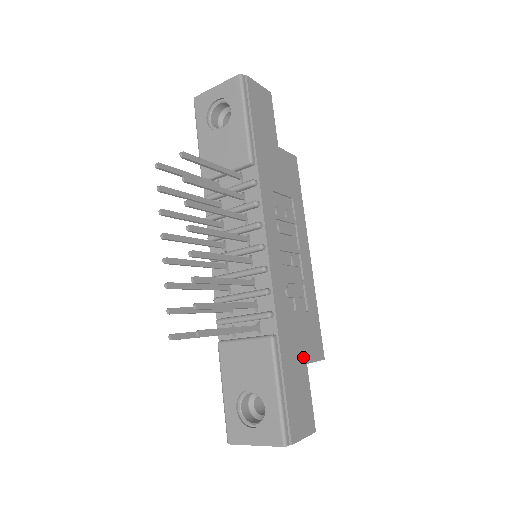
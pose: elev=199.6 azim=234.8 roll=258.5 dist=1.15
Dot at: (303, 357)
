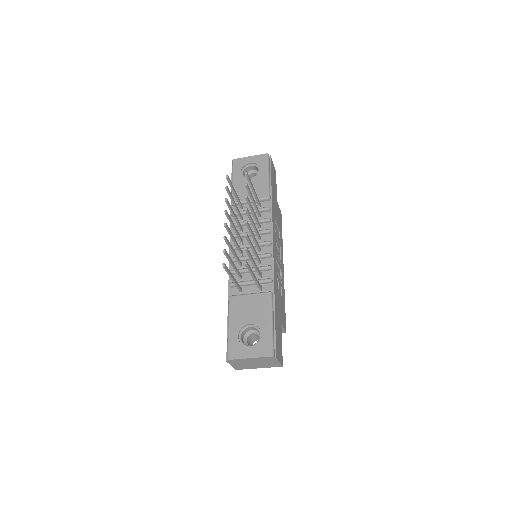
Dot at: (280, 318)
